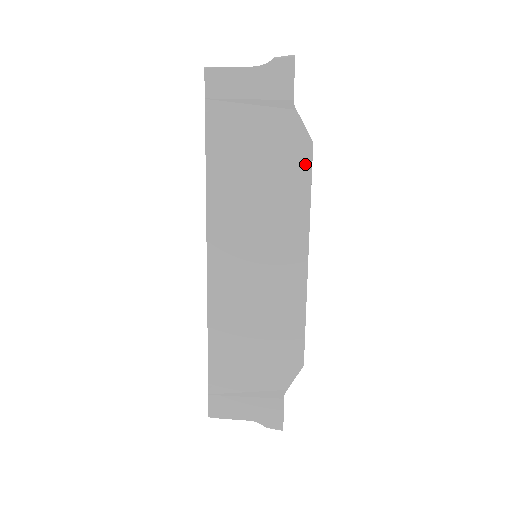
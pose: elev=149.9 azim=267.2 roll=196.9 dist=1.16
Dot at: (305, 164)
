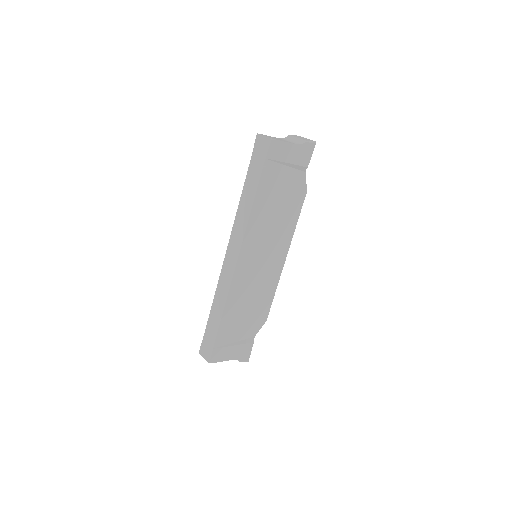
Dot at: (300, 204)
